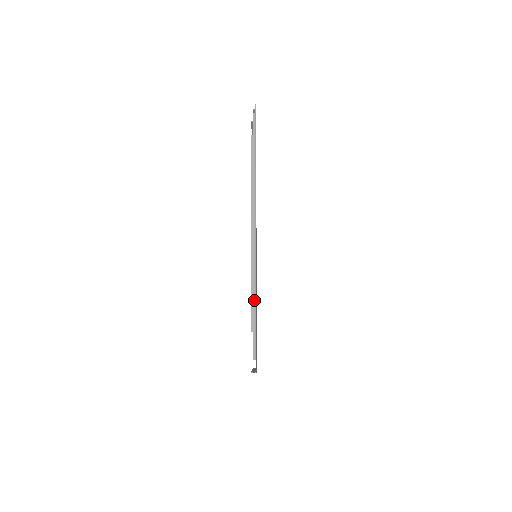
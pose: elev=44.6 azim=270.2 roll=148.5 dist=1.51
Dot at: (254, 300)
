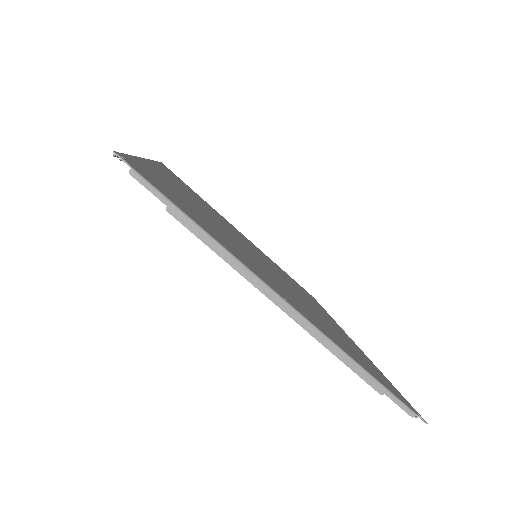
Dot at: occluded
